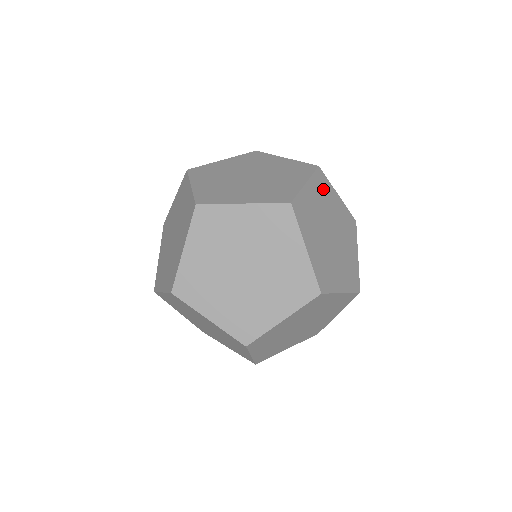
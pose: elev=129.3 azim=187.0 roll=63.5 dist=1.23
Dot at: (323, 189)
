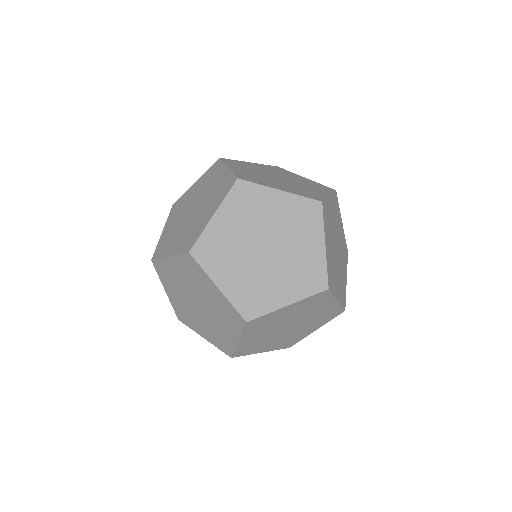
Dot at: (239, 165)
